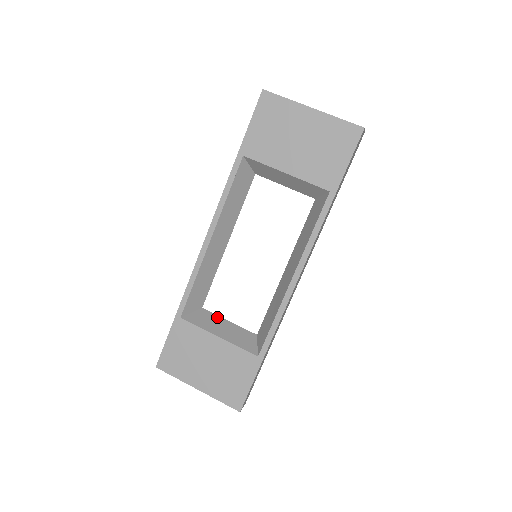
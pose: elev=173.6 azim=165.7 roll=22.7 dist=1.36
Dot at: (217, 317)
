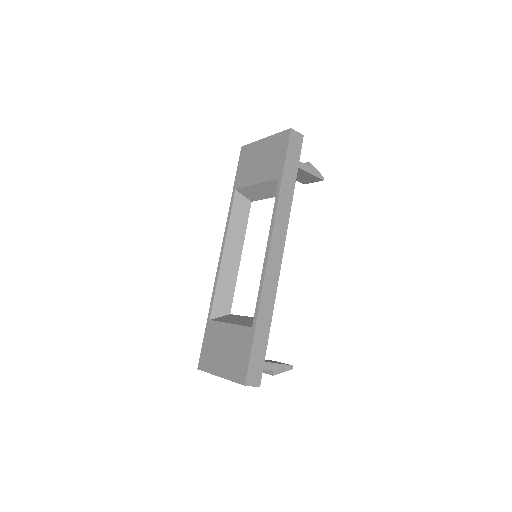
Dot at: (237, 316)
